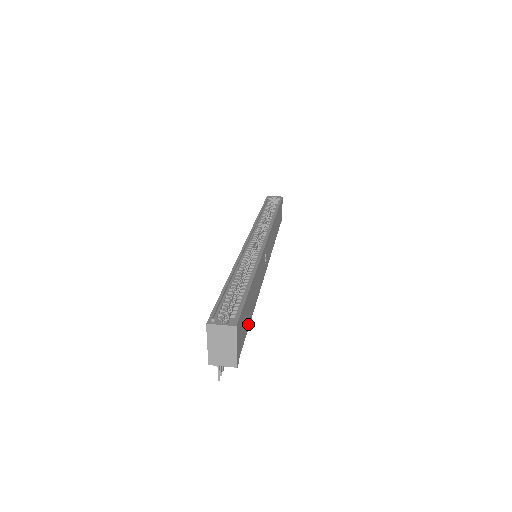
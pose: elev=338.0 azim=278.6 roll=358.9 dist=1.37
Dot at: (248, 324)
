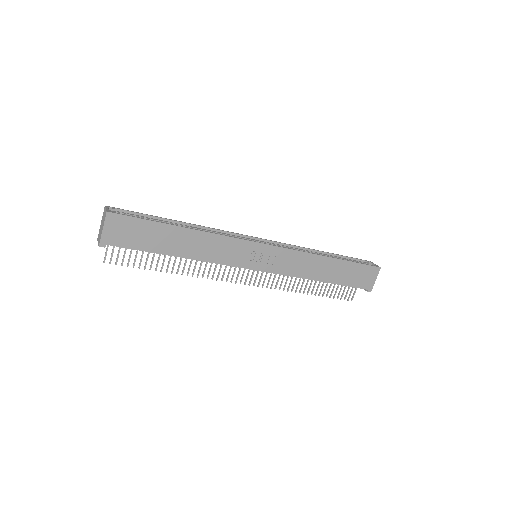
Dot at: (151, 249)
